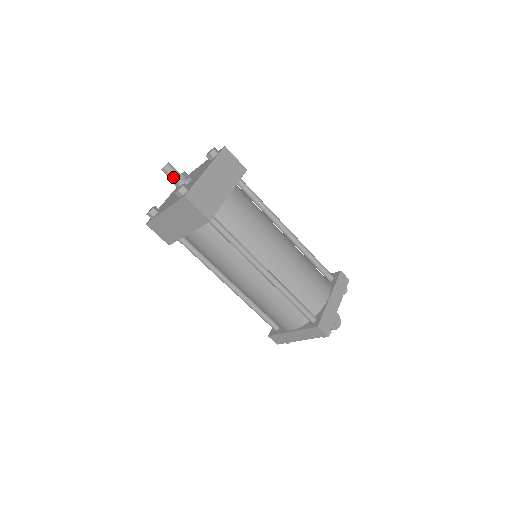
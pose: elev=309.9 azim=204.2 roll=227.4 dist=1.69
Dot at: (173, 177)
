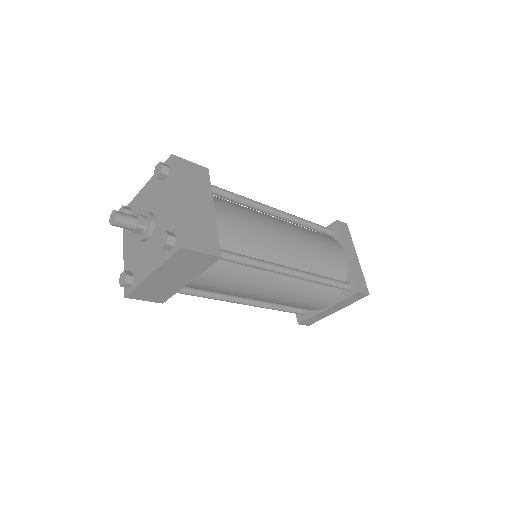
Dot at: (131, 226)
